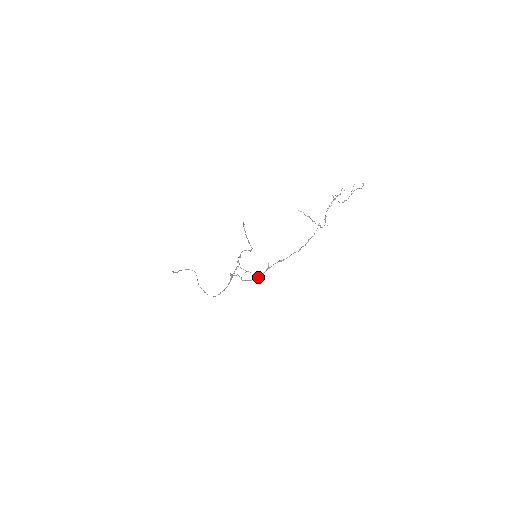
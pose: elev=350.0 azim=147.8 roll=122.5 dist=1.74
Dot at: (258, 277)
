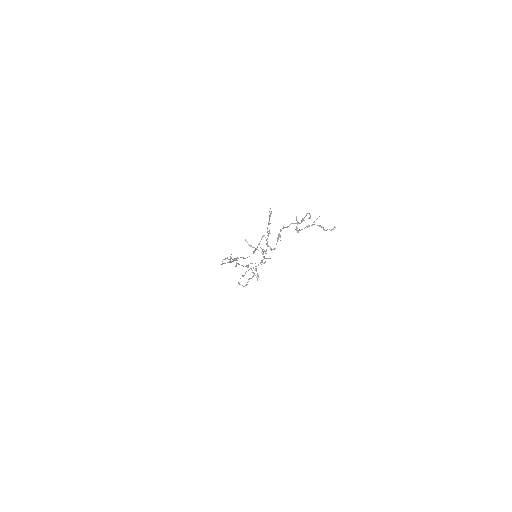
Dot at: occluded
